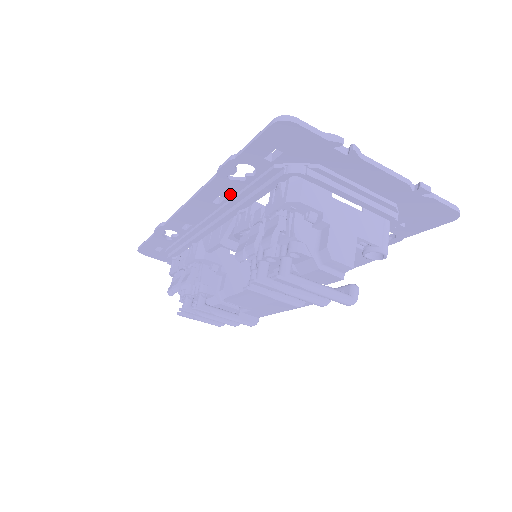
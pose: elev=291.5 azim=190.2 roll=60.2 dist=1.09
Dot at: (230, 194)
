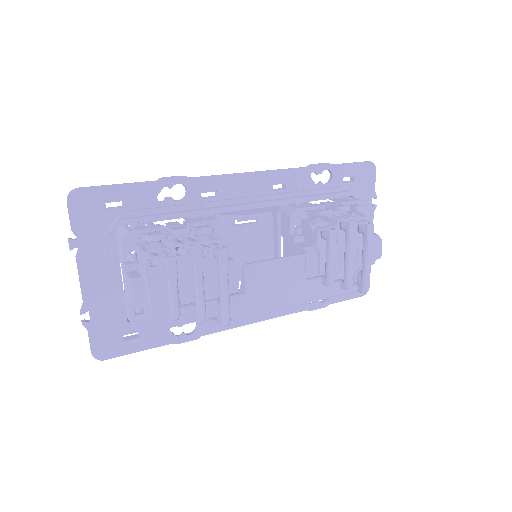
Dot at: (293, 188)
